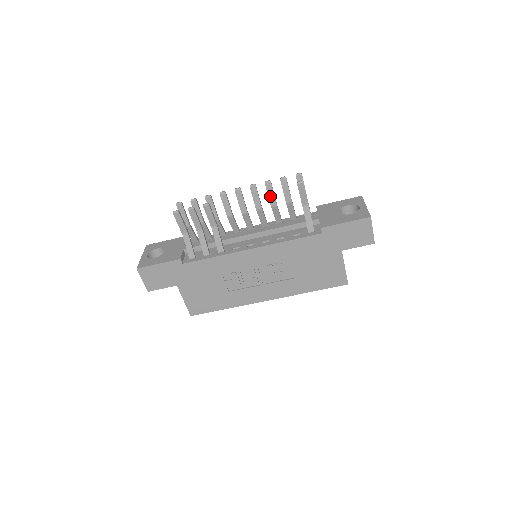
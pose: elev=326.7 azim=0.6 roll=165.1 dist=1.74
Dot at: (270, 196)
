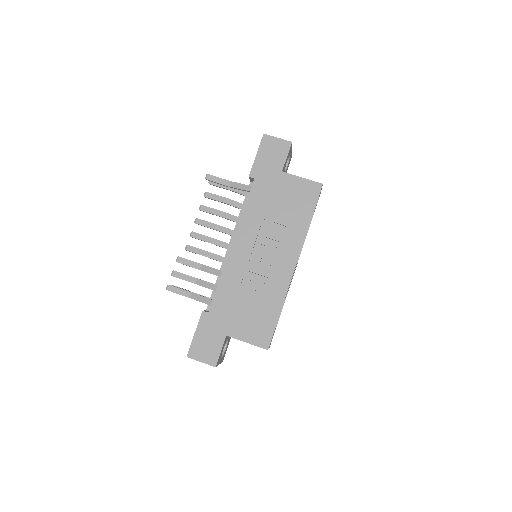
Dot at: (212, 212)
